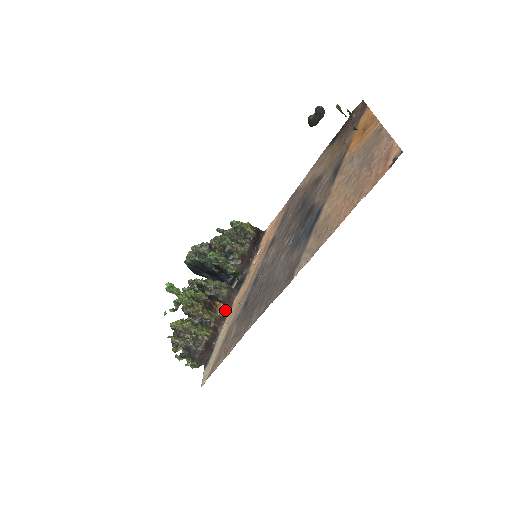
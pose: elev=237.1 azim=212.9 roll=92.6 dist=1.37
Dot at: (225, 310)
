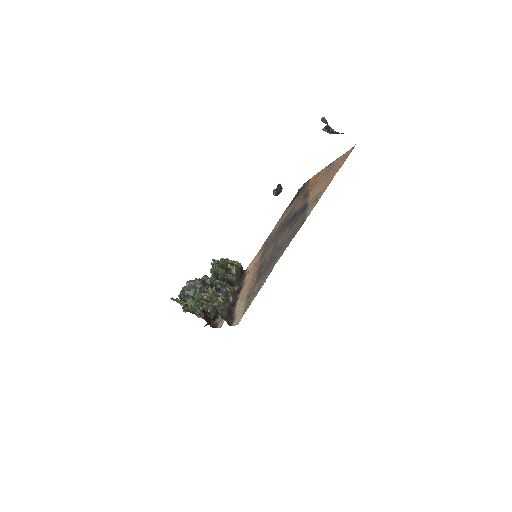
Dot at: occluded
